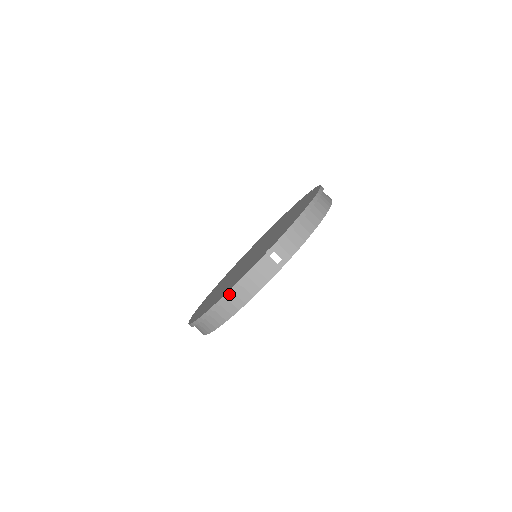
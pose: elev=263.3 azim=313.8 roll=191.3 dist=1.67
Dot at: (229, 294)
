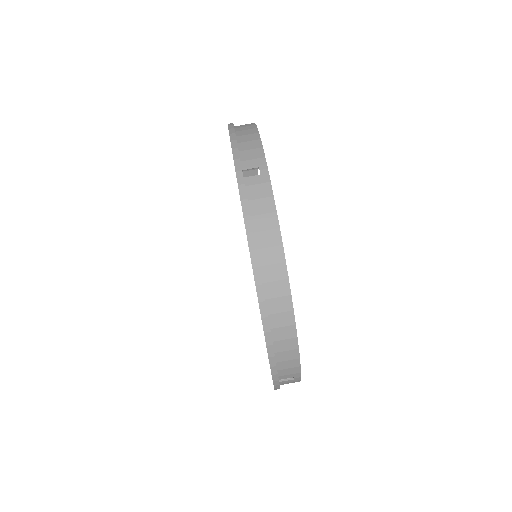
Dot at: (254, 256)
